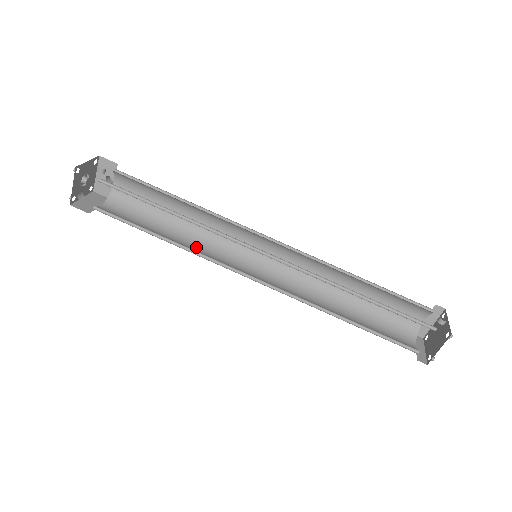
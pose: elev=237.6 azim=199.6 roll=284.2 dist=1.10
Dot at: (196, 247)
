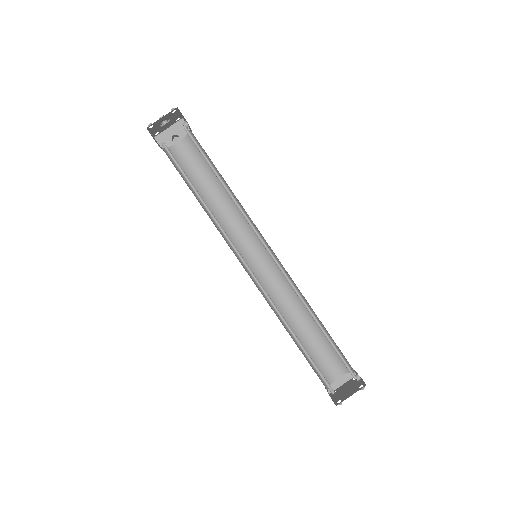
Dot at: (214, 223)
